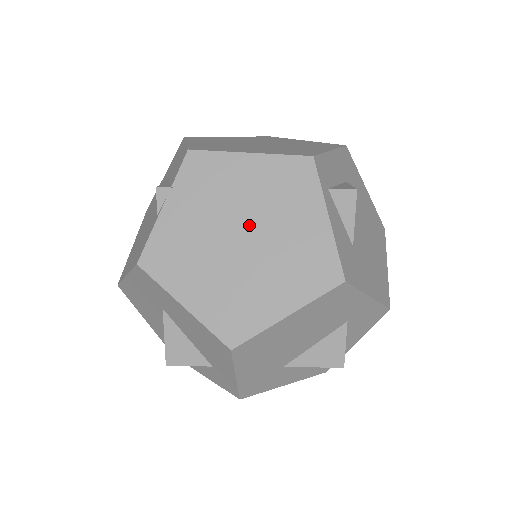
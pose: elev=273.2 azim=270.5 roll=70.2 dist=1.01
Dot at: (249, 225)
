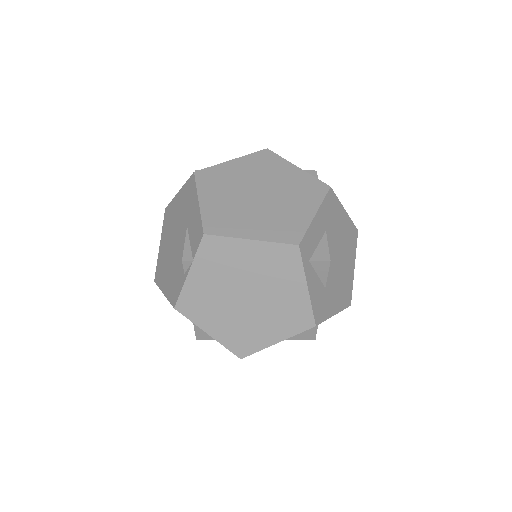
Dot at: (251, 289)
